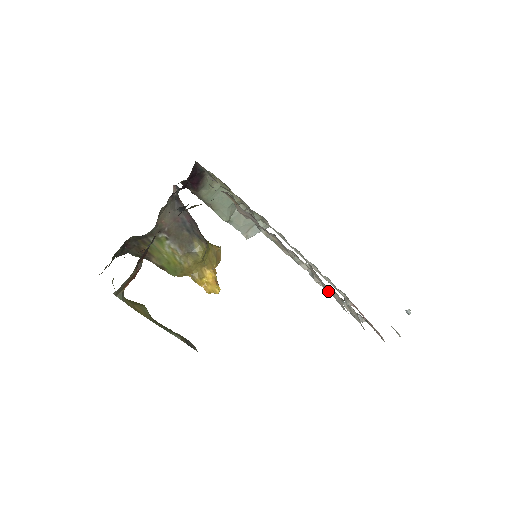
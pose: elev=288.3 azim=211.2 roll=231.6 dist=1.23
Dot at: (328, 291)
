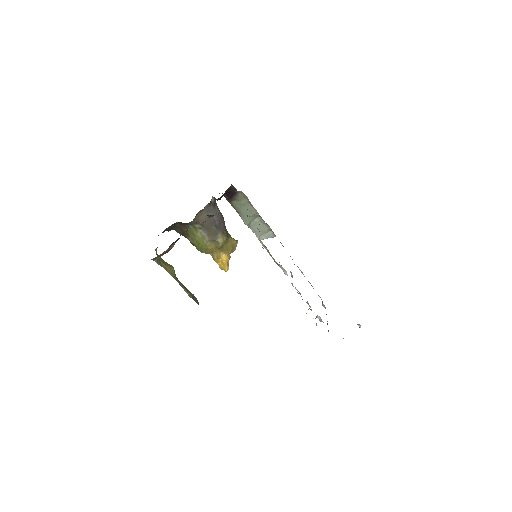
Dot at: (300, 294)
